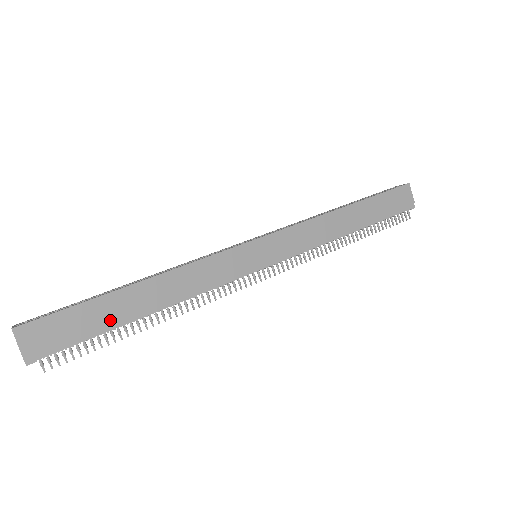
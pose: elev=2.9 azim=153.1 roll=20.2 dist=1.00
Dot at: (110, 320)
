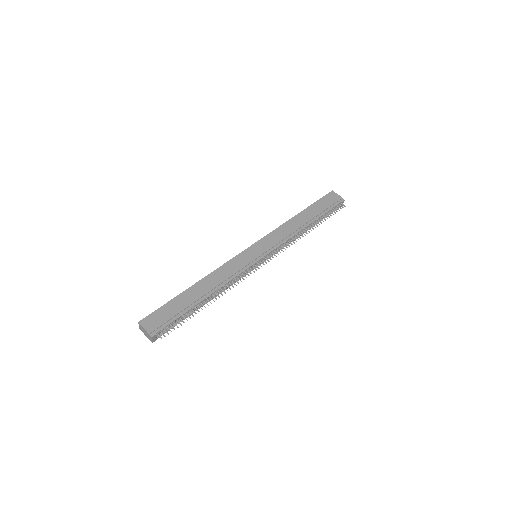
Dot at: (186, 305)
